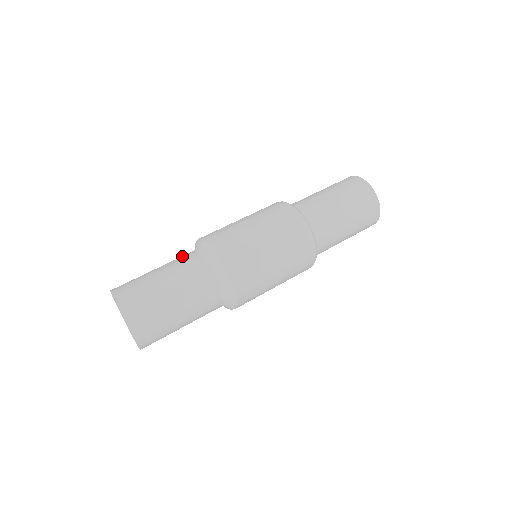
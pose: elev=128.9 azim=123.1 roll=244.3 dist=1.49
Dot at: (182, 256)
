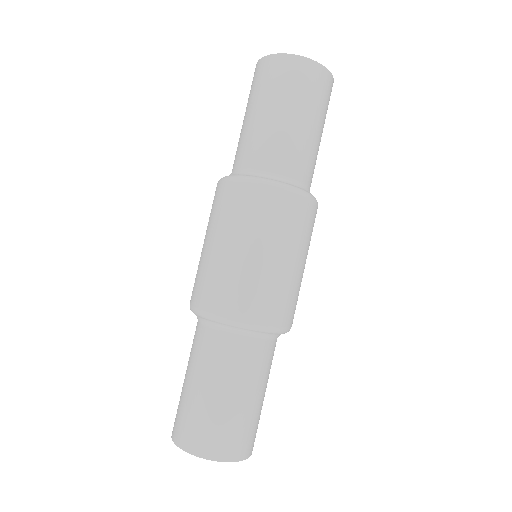
Dot at: (194, 340)
